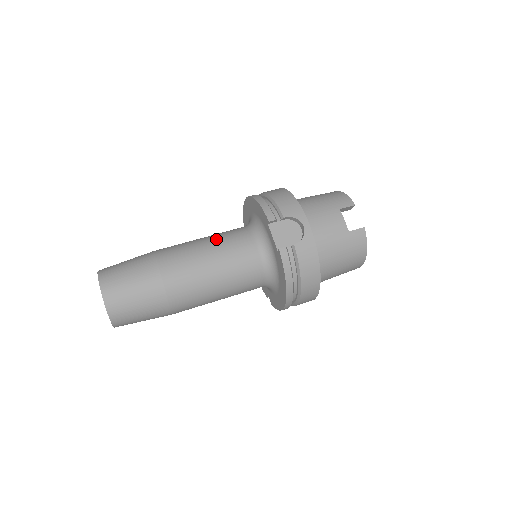
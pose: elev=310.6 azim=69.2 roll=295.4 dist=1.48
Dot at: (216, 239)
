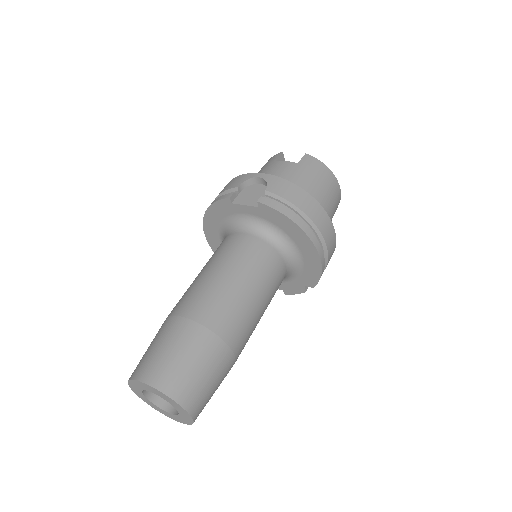
Dot at: (207, 262)
